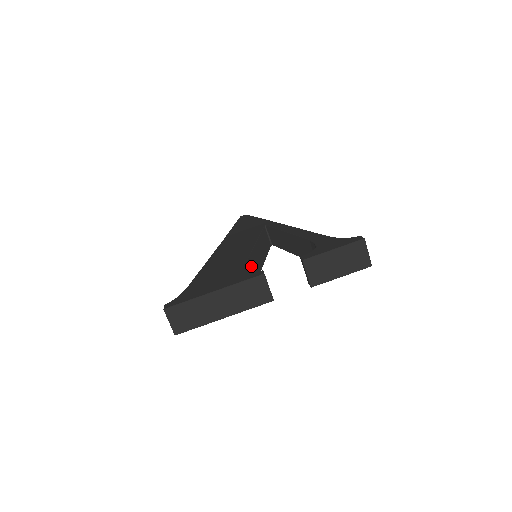
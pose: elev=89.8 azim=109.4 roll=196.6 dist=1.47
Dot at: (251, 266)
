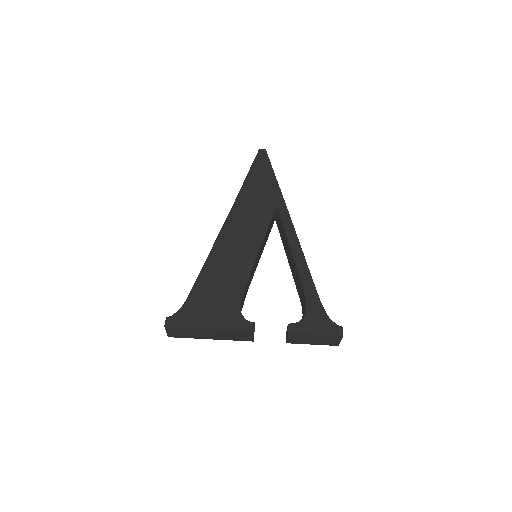
Dot at: occluded
